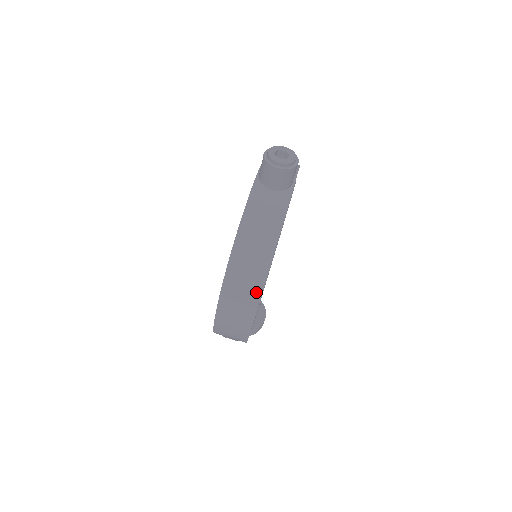
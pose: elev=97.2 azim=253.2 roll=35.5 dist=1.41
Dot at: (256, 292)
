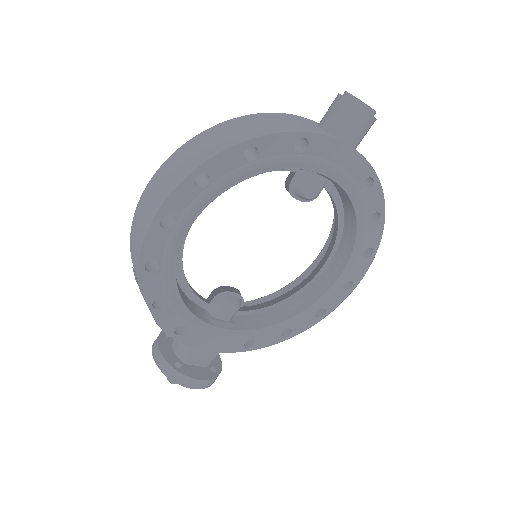
Dot at: (197, 163)
